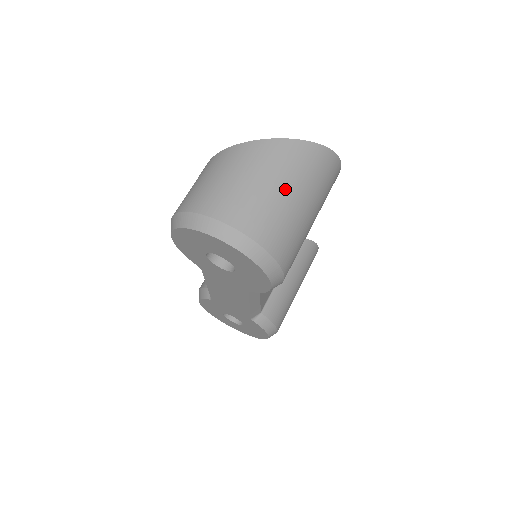
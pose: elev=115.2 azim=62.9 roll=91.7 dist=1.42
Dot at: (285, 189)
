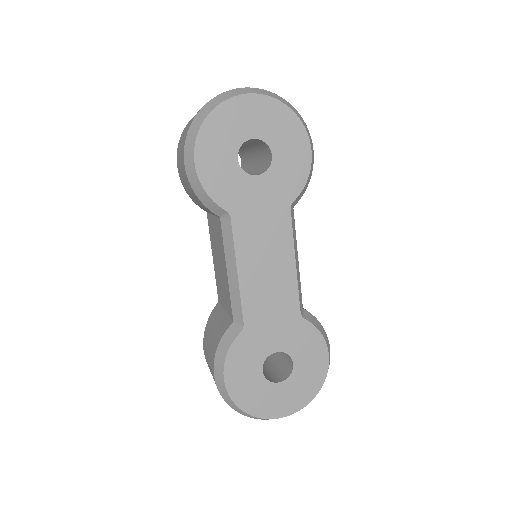
Dot at: occluded
